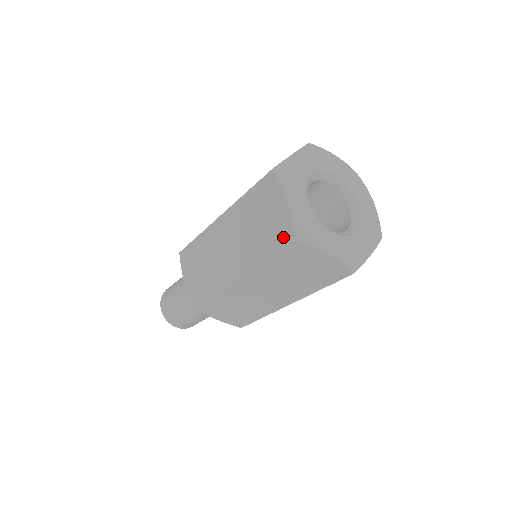
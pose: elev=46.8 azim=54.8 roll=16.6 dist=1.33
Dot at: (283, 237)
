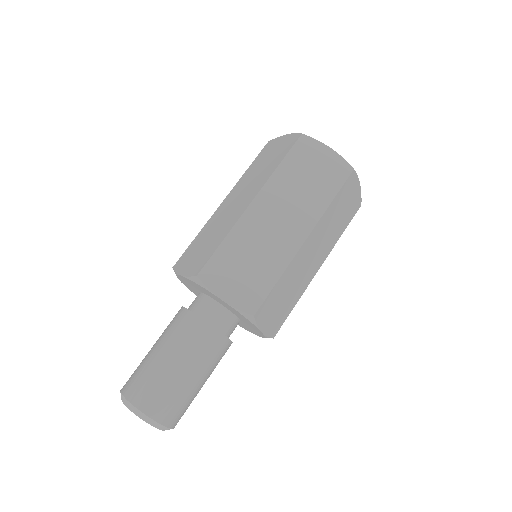
Dot at: (291, 142)
